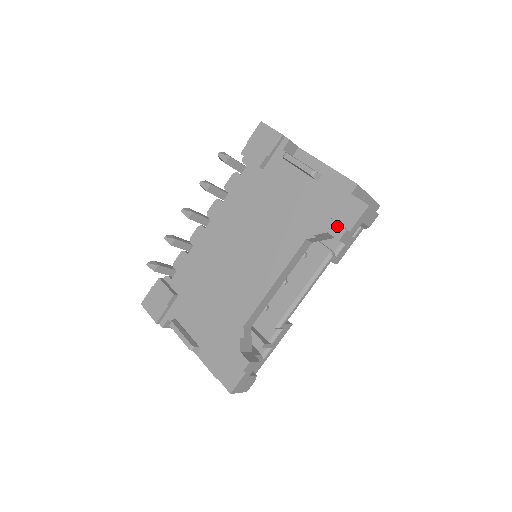
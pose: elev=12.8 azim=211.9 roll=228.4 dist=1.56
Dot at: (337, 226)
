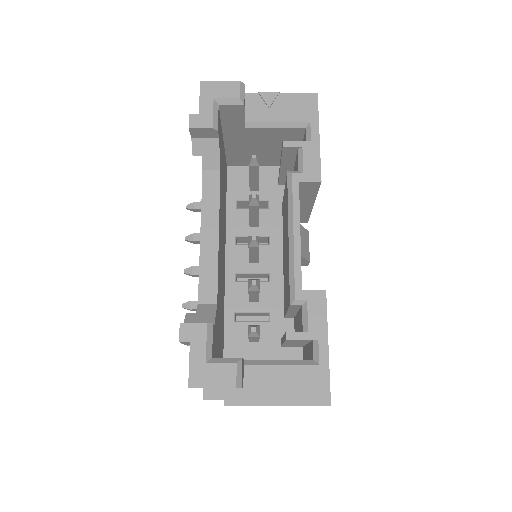
Dot at: occluded
